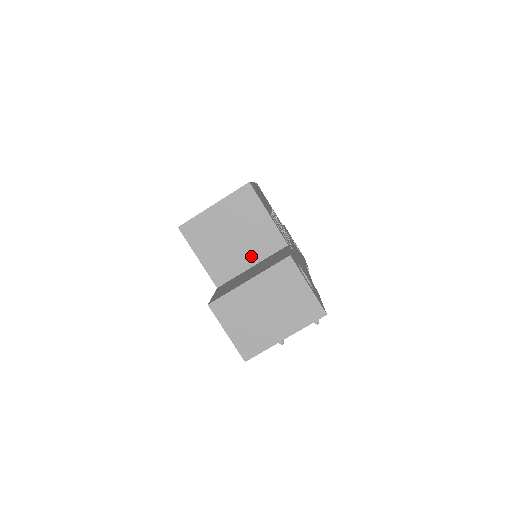
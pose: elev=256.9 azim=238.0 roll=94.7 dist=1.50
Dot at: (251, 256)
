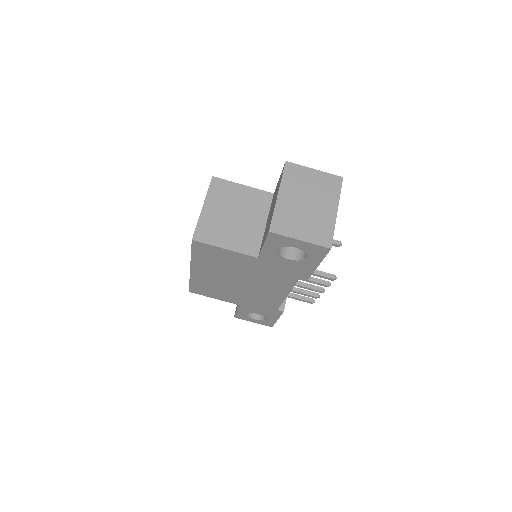
Dot at: (258, 218)
